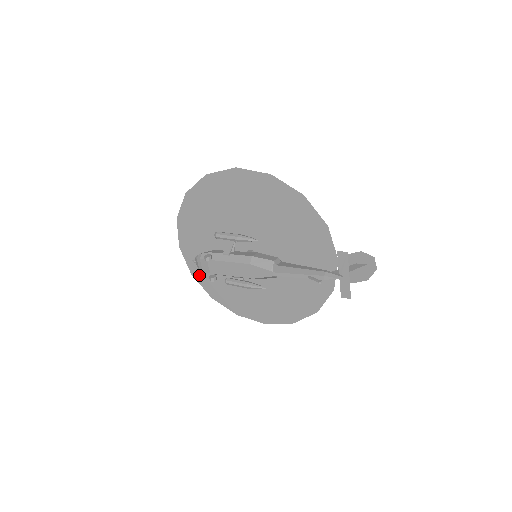
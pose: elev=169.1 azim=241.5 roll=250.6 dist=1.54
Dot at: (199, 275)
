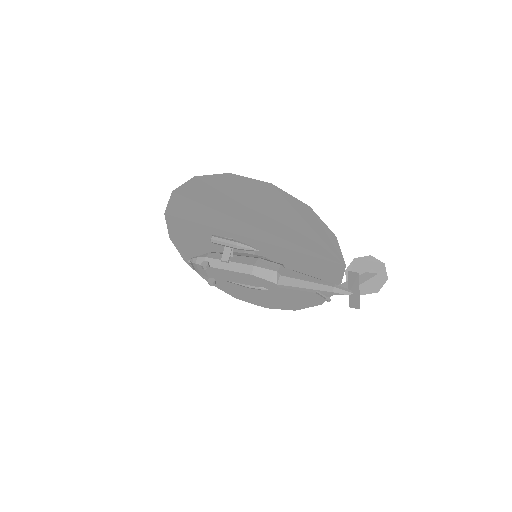
Dot at: occluded
